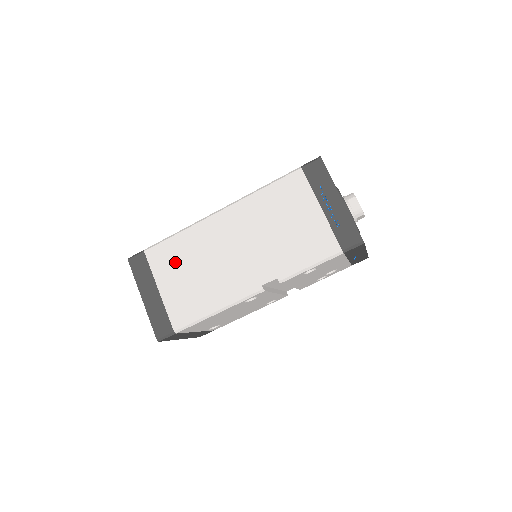
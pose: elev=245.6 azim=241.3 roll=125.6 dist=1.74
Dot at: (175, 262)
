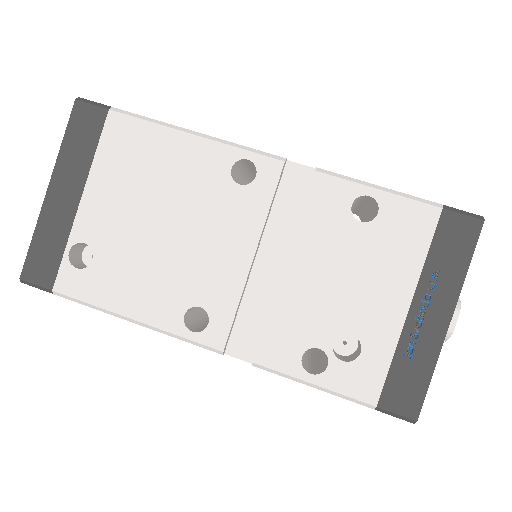
Dot at: occluded
